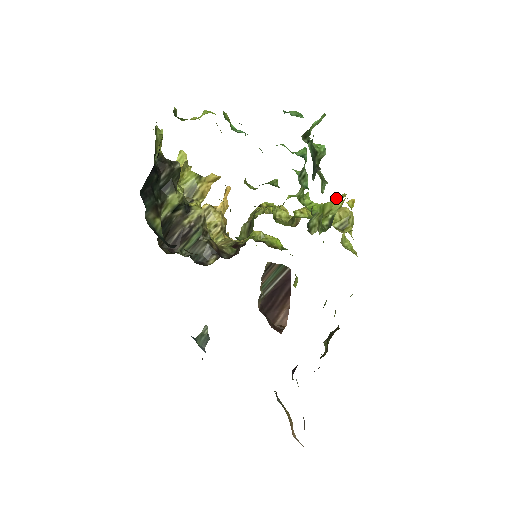
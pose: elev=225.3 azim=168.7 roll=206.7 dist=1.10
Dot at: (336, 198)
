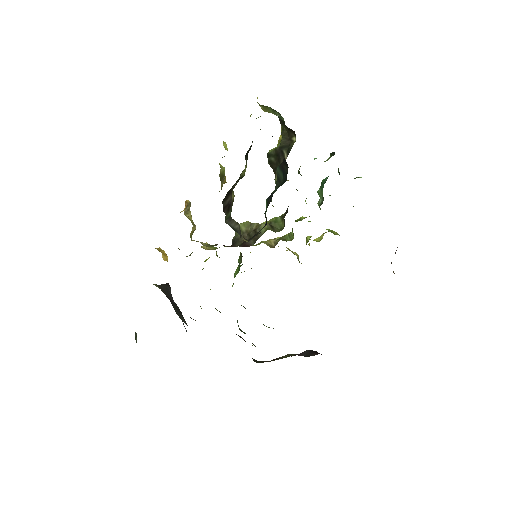
Dot at: occluded
